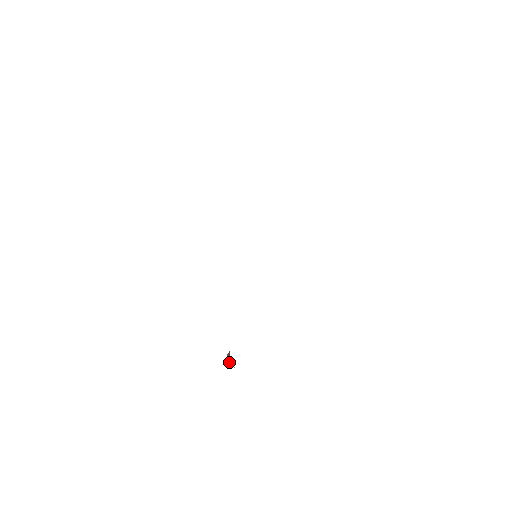
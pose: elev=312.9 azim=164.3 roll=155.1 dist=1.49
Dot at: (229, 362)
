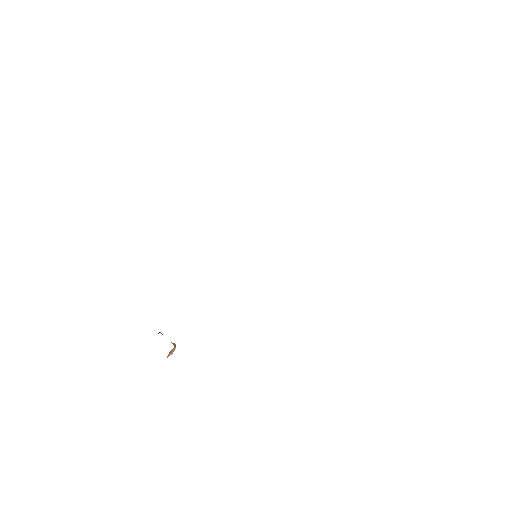
Dot at: occluded
